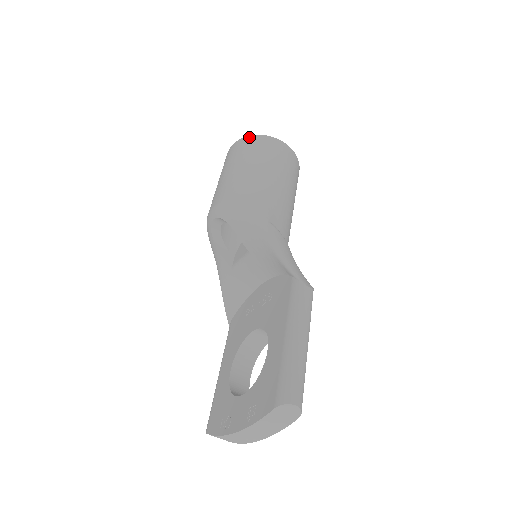
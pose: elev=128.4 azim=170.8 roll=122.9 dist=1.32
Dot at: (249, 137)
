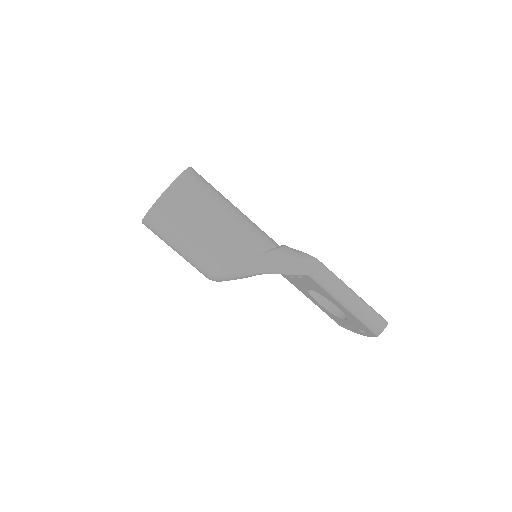
Dot at: (148, 216)
